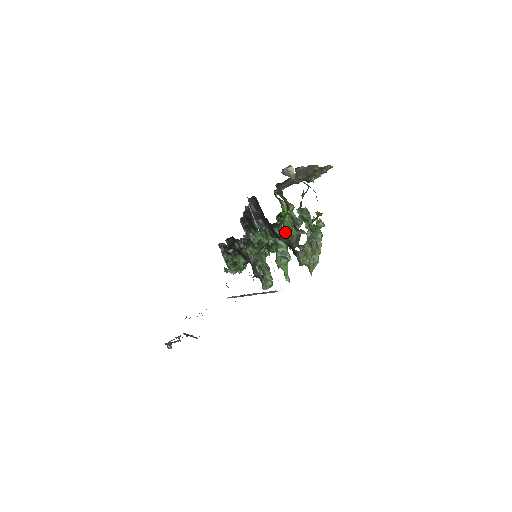
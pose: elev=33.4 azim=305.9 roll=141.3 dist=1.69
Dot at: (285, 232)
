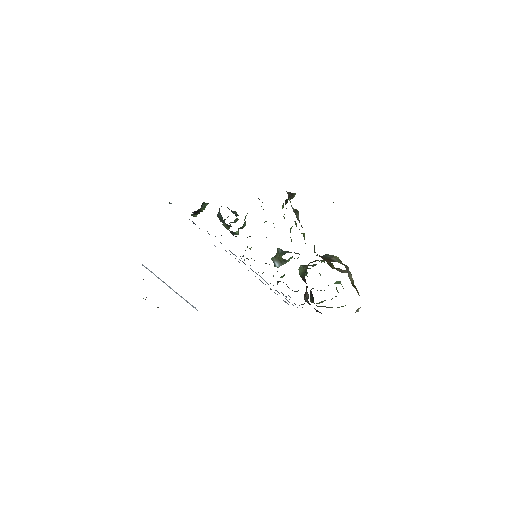
Dot at: (297, 258)
